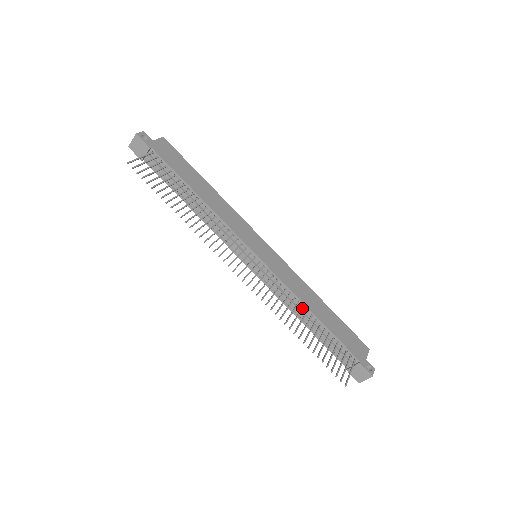
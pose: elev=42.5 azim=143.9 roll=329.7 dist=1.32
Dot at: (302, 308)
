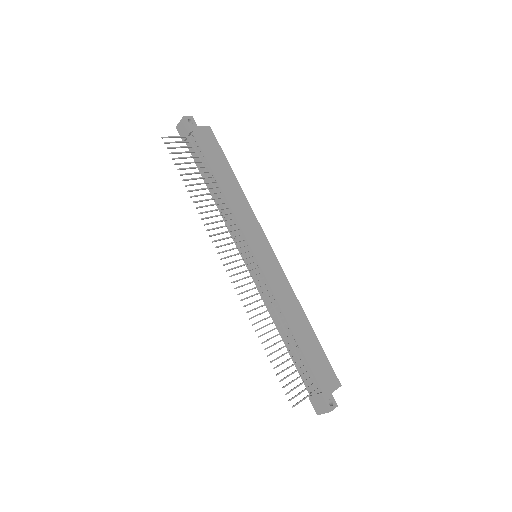
Dot at: (281, 318)
